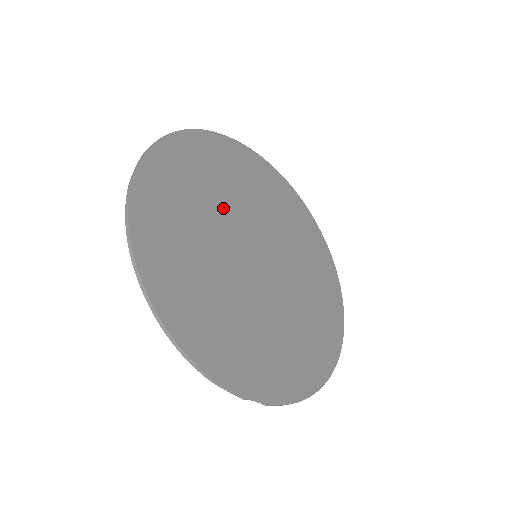
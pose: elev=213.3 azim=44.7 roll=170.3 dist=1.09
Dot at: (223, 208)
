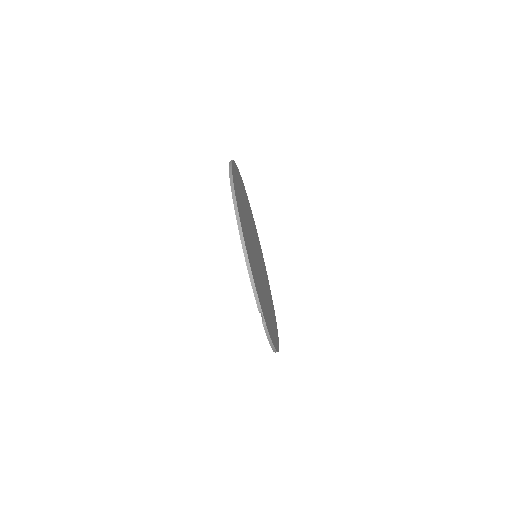
Dot at: (248, 218)
